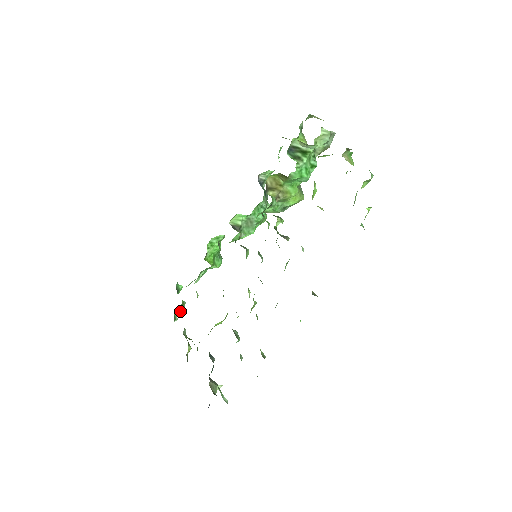
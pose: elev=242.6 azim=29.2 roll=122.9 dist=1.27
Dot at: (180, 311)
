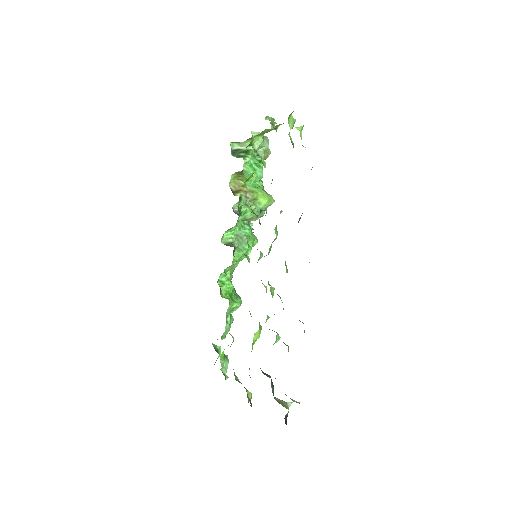
Dot at: (226, 366)
